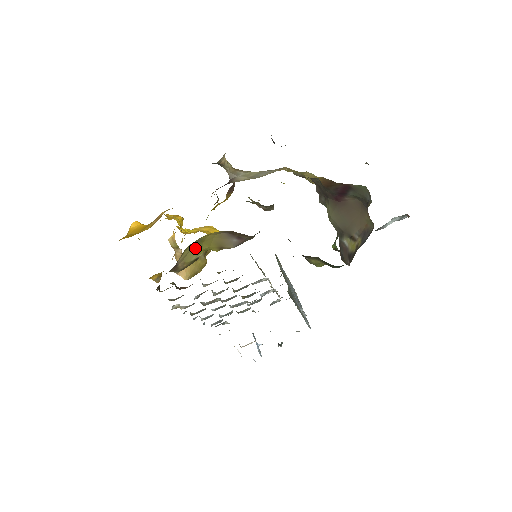
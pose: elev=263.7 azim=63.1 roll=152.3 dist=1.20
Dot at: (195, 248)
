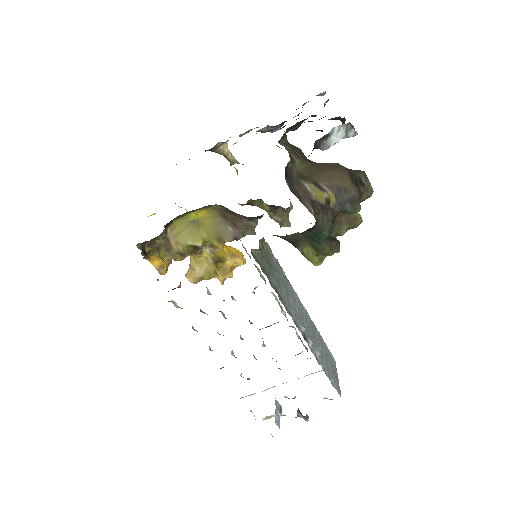
Dot at: (191, 230)
